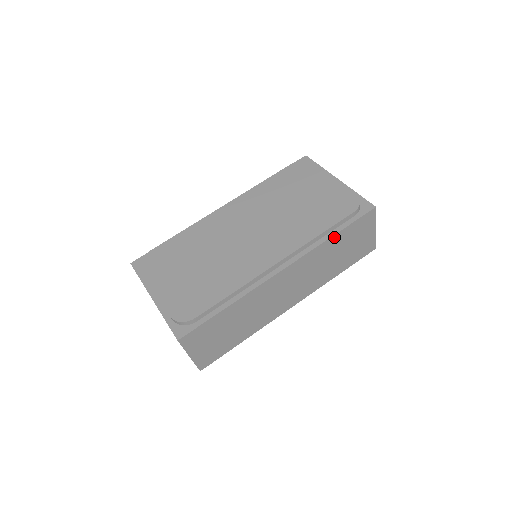
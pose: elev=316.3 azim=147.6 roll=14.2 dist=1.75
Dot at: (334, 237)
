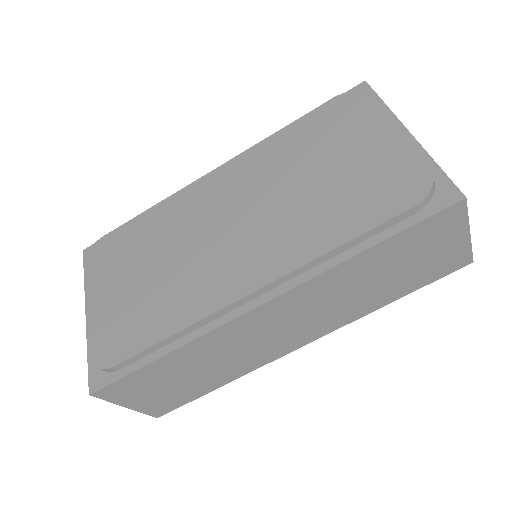
Dot at: (367, 252)
